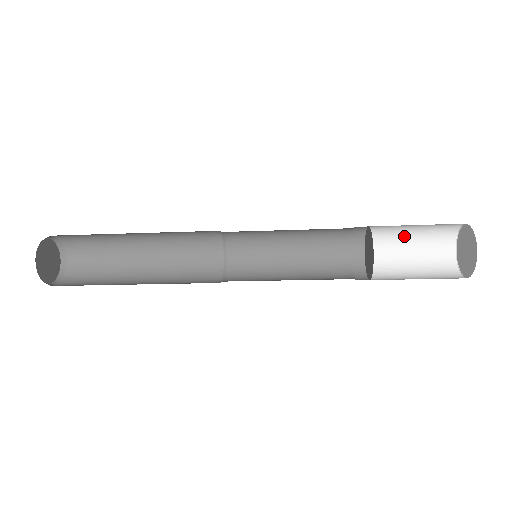
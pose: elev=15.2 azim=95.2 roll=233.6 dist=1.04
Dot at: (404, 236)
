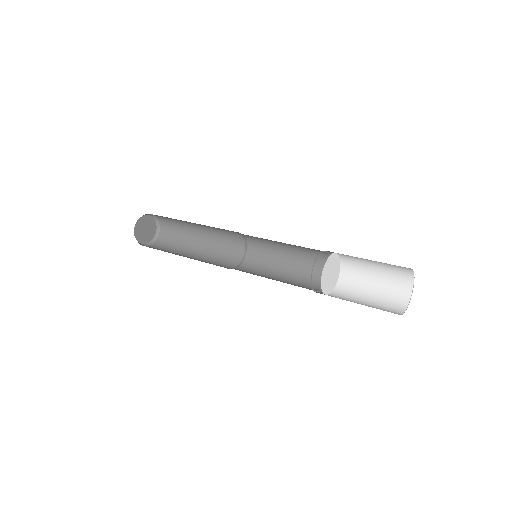
Dot at: (370, 275)
